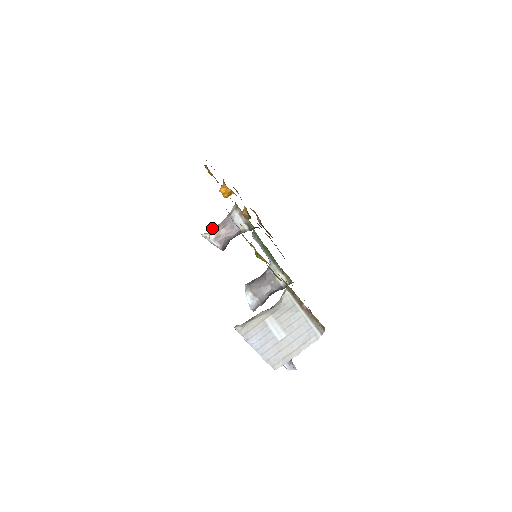
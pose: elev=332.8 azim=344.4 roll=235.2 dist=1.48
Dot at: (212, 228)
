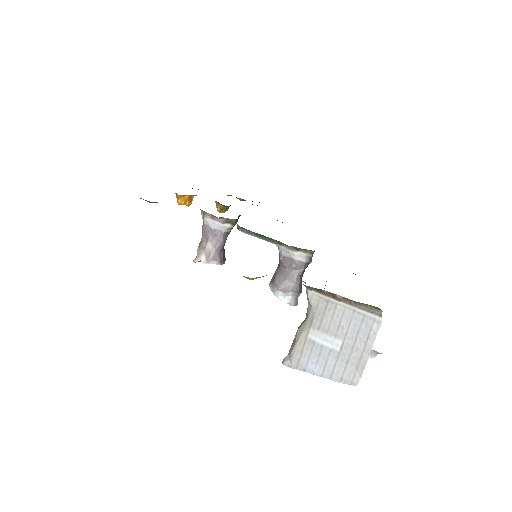
Dot at: (197, 249)
